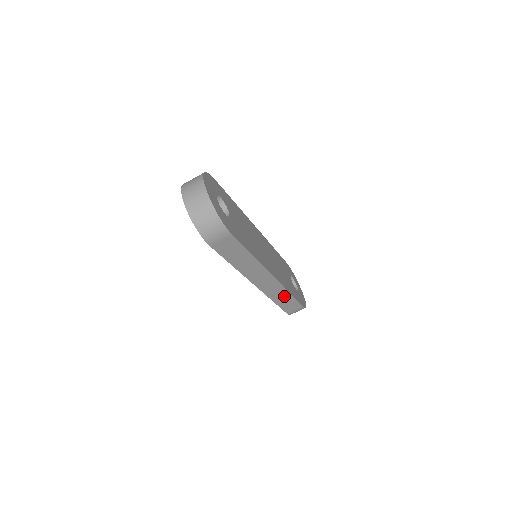
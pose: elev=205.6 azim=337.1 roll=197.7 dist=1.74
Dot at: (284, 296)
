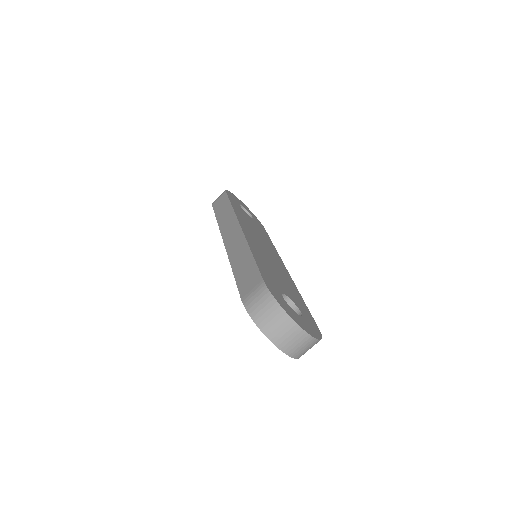
Dot at: occluded
